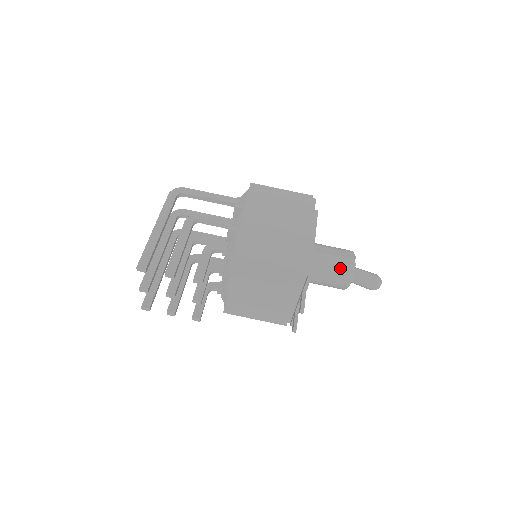
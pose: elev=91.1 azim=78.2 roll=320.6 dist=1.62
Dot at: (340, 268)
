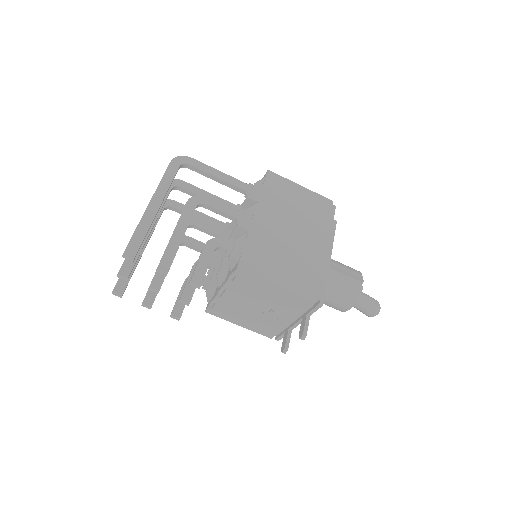
Dot at: (346, 291)
